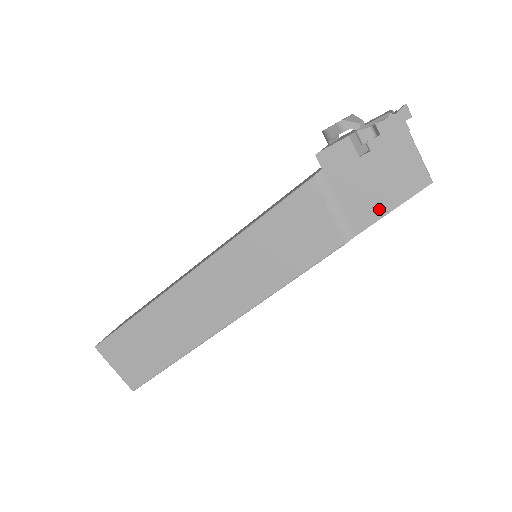
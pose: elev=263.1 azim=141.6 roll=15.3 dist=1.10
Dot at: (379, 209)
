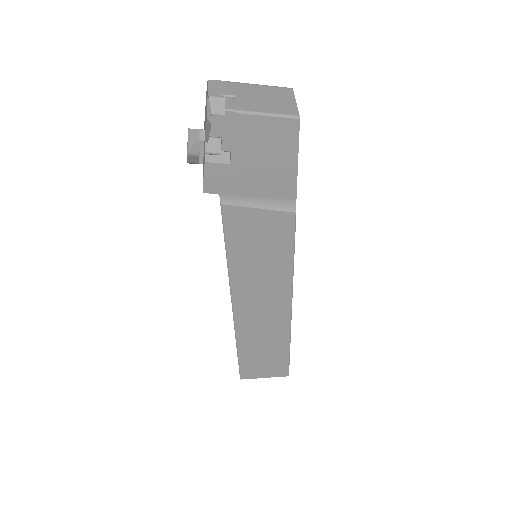
Dot at: (288, 172)
